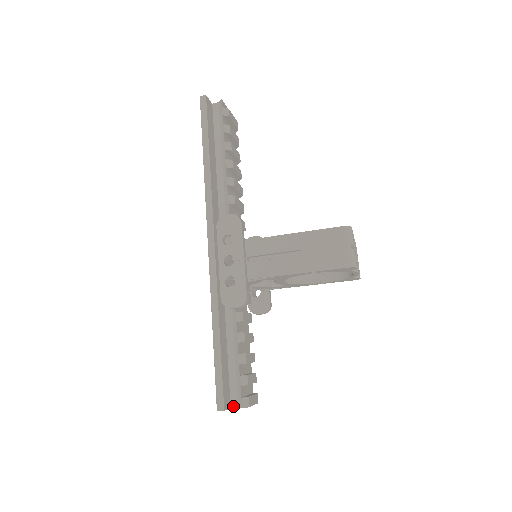
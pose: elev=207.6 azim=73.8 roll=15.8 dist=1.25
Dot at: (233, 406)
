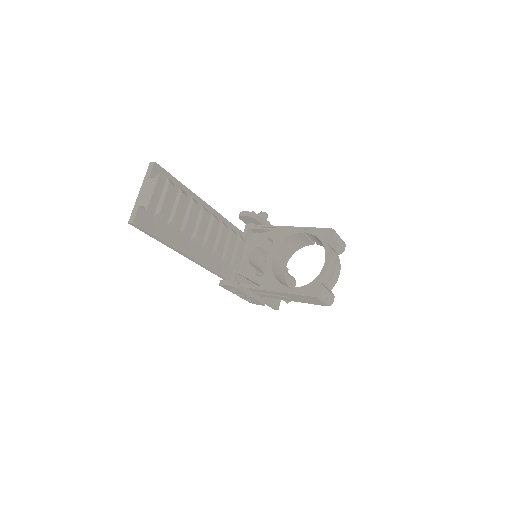
Dot at: occluded
